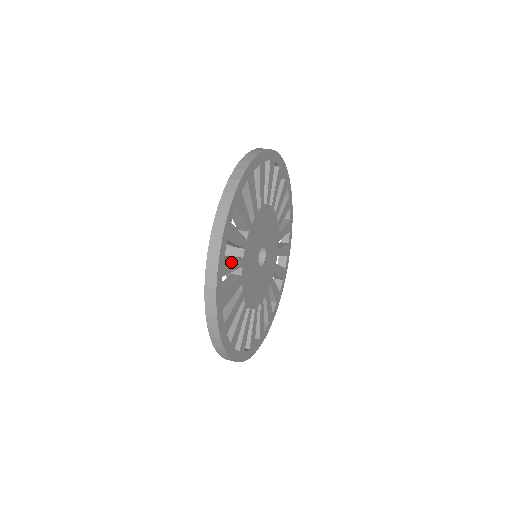
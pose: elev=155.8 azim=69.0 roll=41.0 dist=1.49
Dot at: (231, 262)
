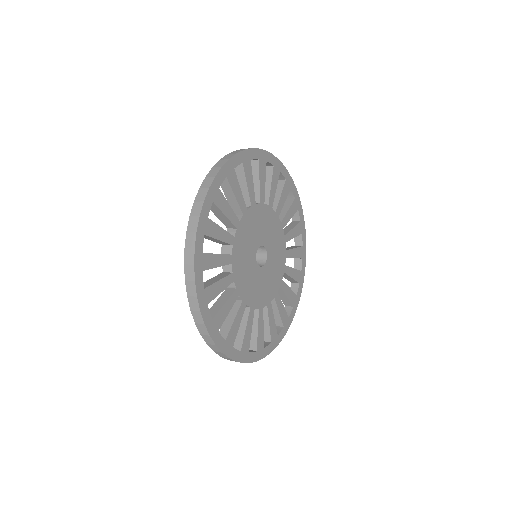
Dot at: (223, 310)
